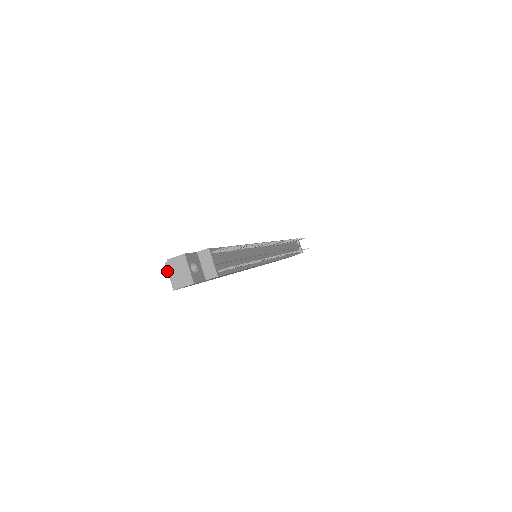
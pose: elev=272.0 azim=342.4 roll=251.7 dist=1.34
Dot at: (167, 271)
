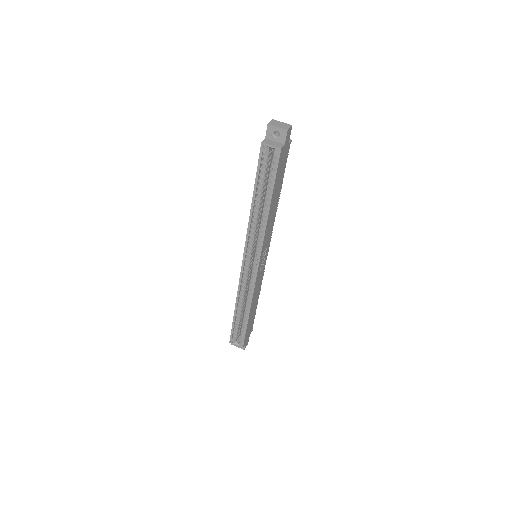
Dot at: (267, 144)
